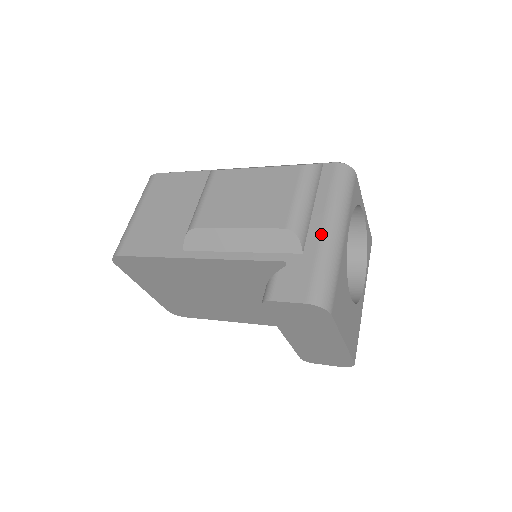
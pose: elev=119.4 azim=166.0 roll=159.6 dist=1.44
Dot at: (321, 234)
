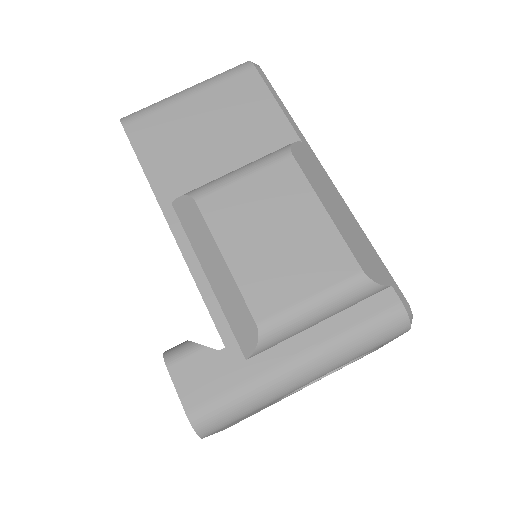
Dot at: (285, 363)
